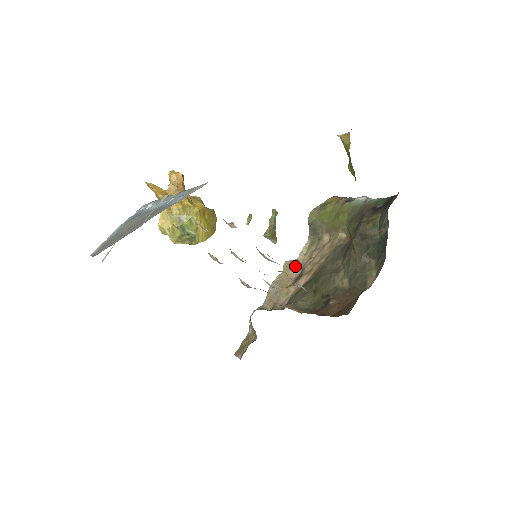
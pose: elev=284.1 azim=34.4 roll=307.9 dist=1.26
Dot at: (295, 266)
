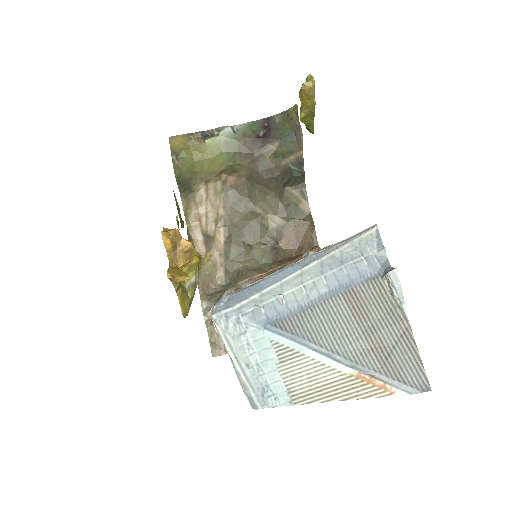
Dot at: (191, 235)
